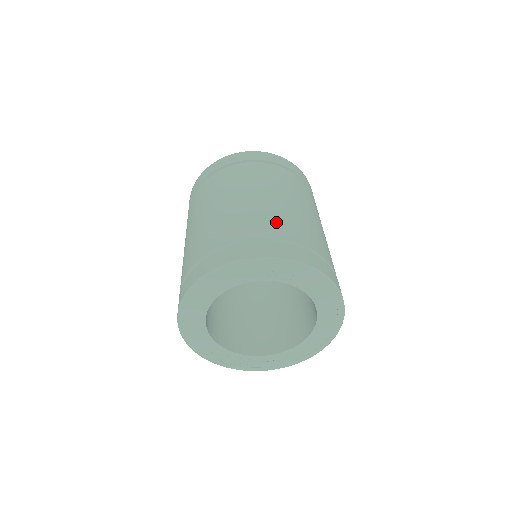
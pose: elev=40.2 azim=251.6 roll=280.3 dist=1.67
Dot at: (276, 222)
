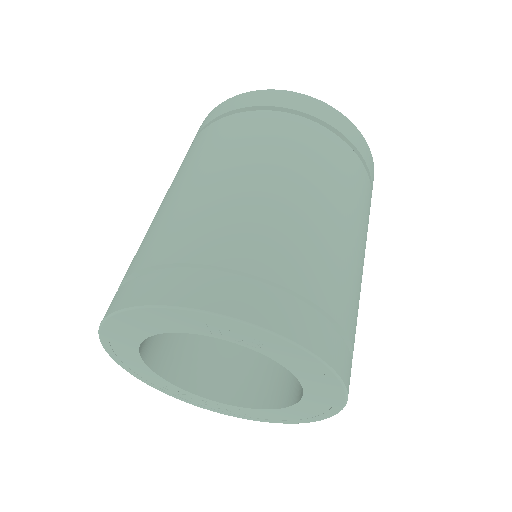
Dot at: (253, 236)
